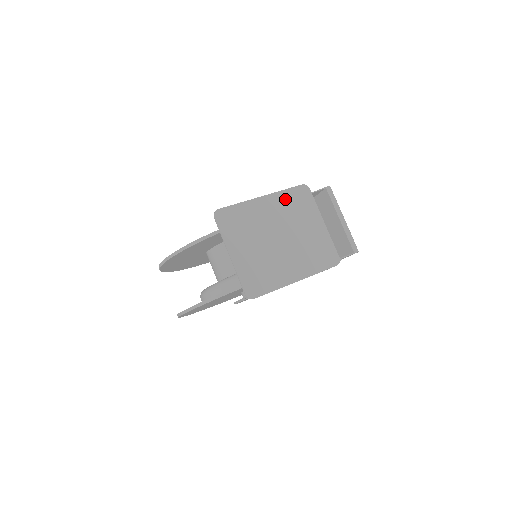
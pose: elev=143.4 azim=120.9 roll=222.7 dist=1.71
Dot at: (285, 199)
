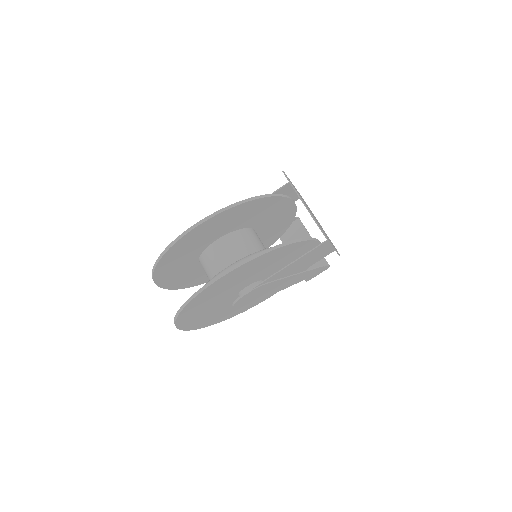
Dot at: occluded
